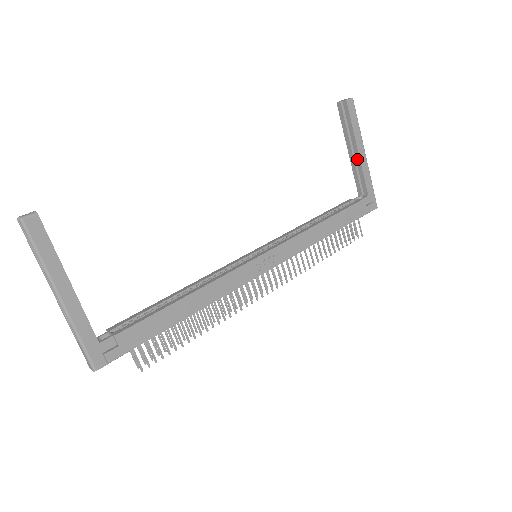
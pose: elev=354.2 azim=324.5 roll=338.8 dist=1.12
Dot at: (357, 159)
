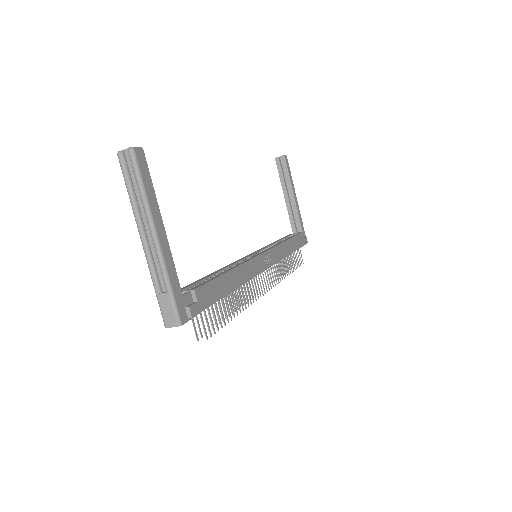
Dot at: (293, 202)
